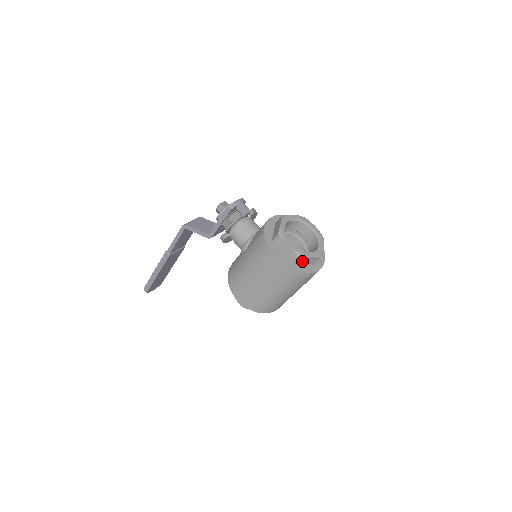
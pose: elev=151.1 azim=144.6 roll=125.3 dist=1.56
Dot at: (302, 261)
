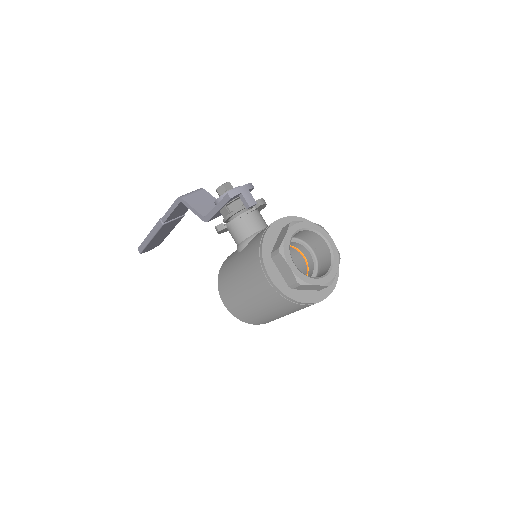
Dot at: (304, 287)
